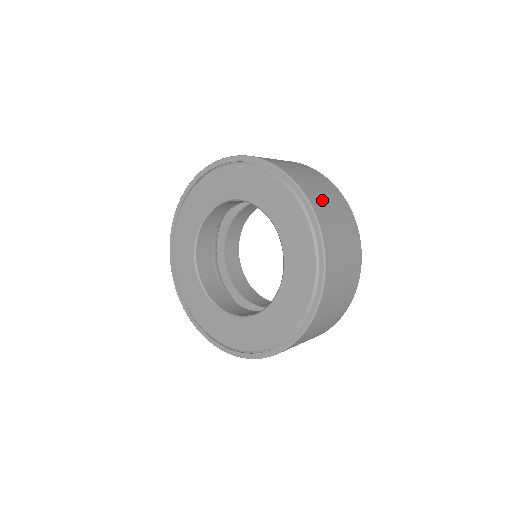
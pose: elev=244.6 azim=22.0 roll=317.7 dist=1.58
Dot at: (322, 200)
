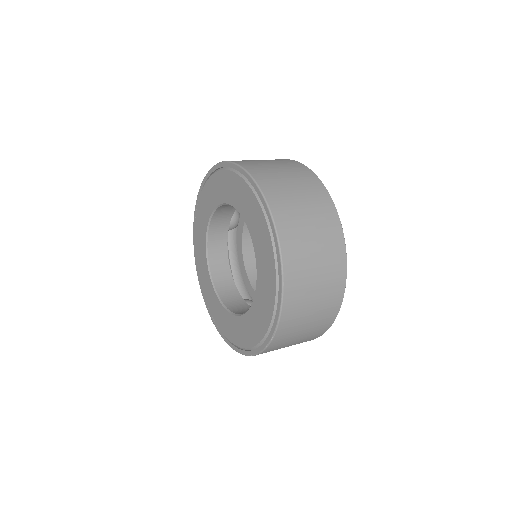
Dot at: (290, 202)
